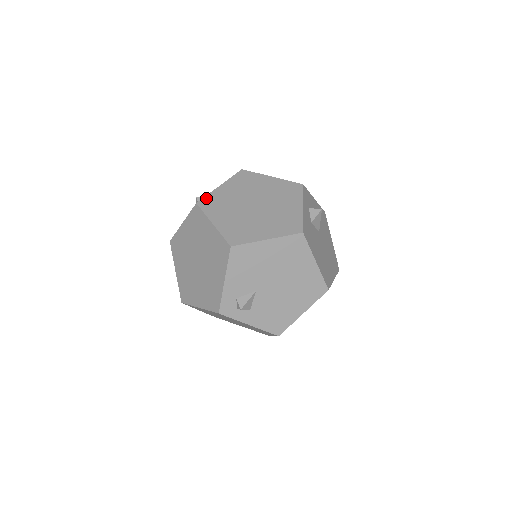
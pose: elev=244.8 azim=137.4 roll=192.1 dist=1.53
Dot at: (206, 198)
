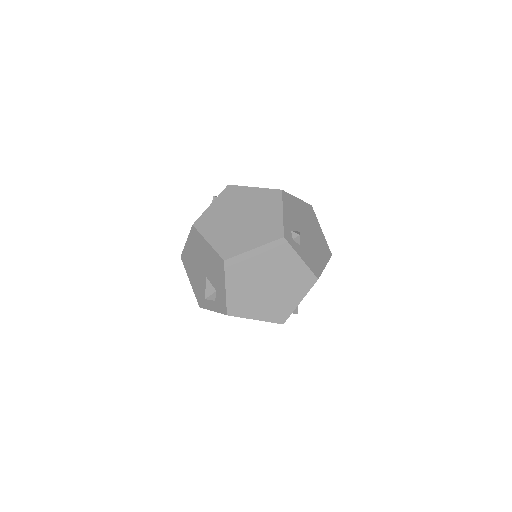
Dot at: occluded
